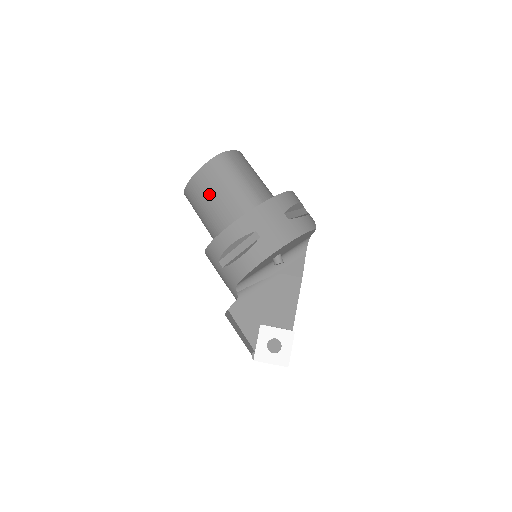
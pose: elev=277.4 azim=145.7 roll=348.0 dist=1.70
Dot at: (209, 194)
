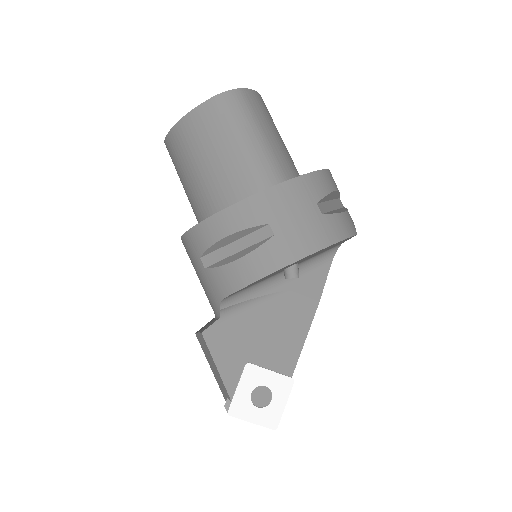
Dot at: (203, 150)
